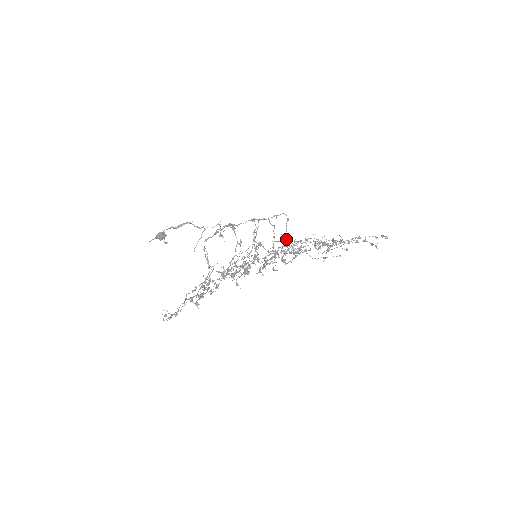
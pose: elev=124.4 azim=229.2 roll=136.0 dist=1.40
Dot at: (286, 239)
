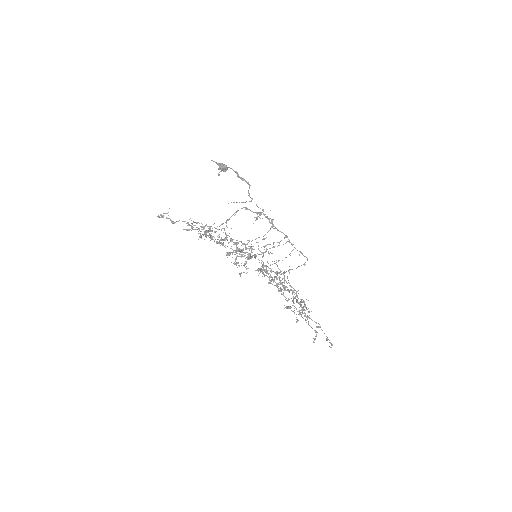
Dot at: (289, 273)
